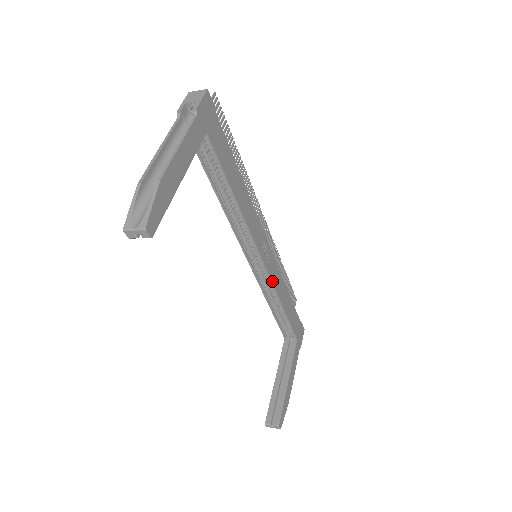
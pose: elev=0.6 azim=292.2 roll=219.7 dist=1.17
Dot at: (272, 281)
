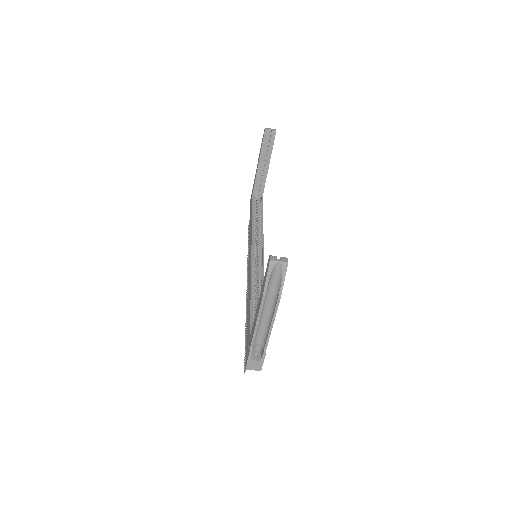
Dot at: occluded
